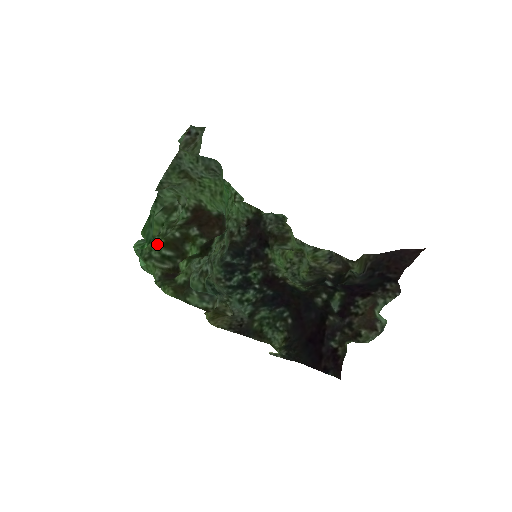
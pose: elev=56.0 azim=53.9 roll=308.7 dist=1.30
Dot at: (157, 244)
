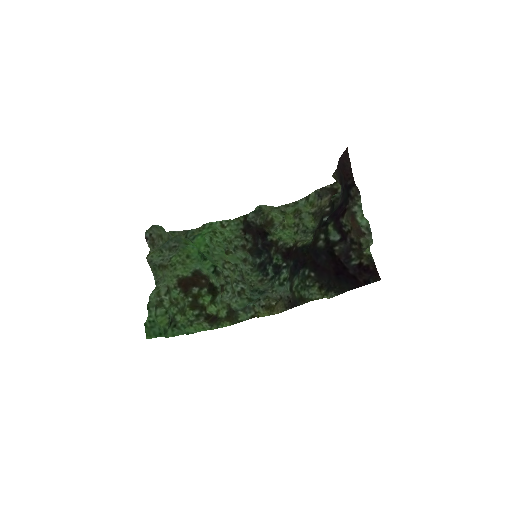
Dot at: (187, 313)
